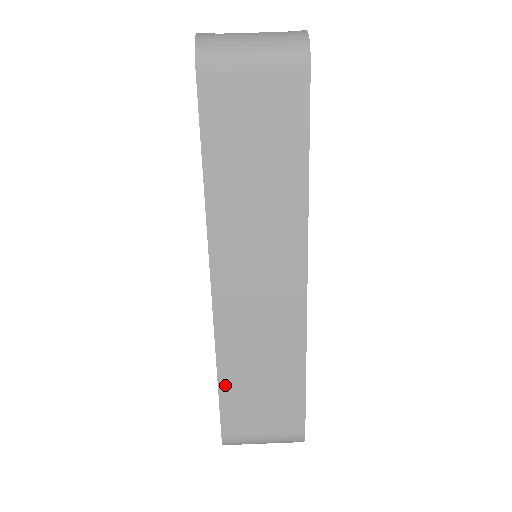
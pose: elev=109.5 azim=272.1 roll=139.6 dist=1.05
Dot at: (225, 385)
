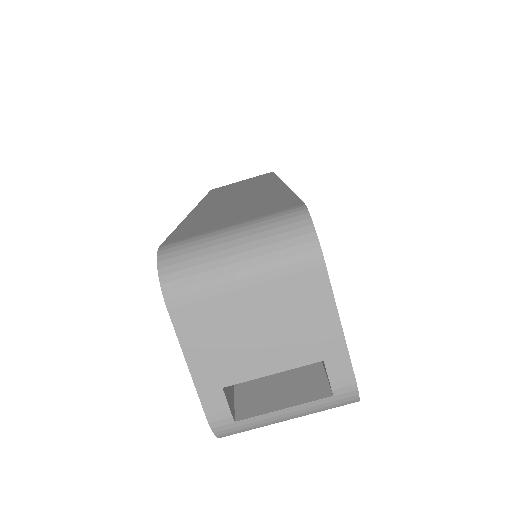
Dot at: occluded
